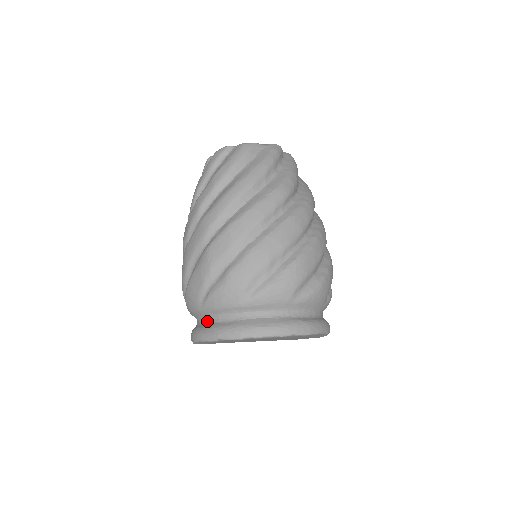
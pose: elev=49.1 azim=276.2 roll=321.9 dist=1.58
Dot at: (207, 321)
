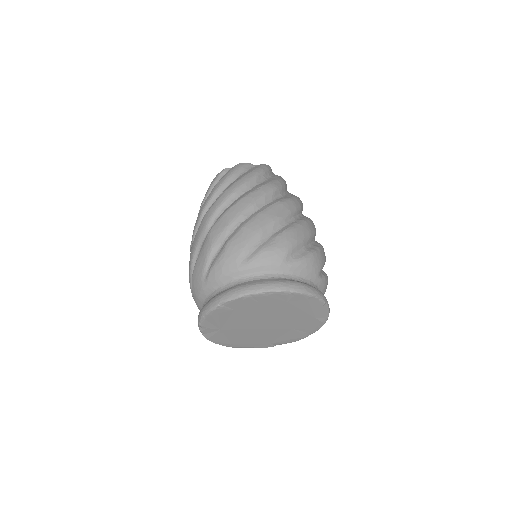
Dot at: (211, 297)
